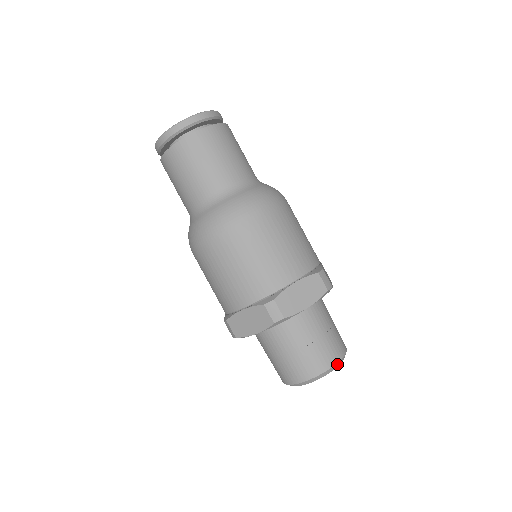
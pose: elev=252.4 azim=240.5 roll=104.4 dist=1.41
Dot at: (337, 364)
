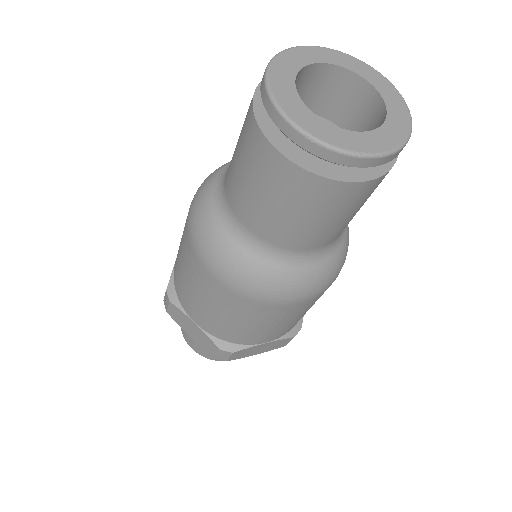
Dot at: occluded
